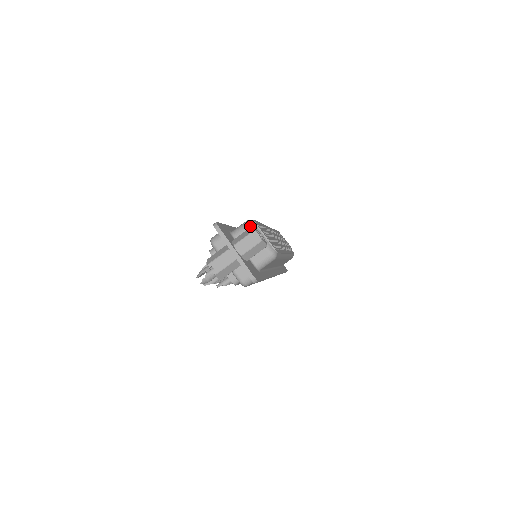
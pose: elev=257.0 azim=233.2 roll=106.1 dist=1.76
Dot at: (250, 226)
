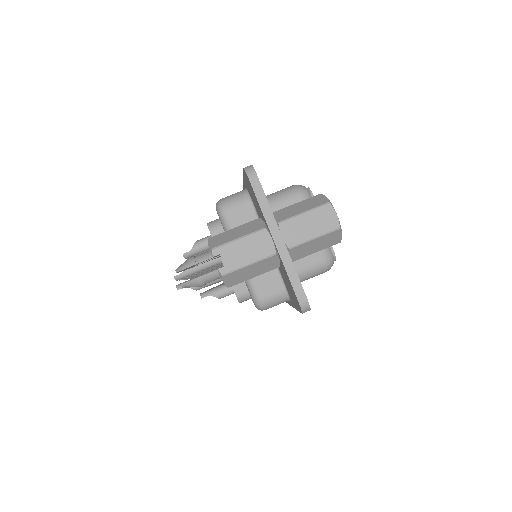
Dot at: (302, 196)
